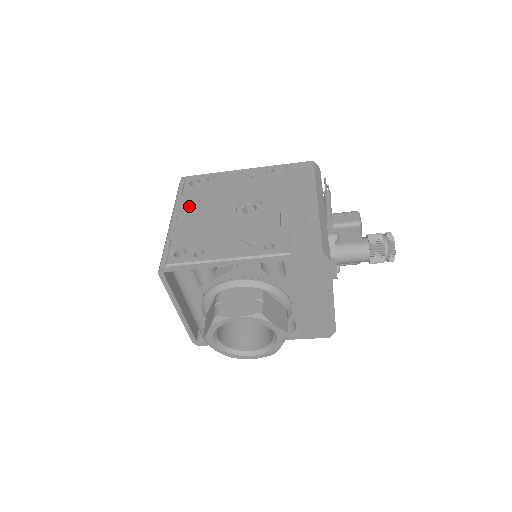
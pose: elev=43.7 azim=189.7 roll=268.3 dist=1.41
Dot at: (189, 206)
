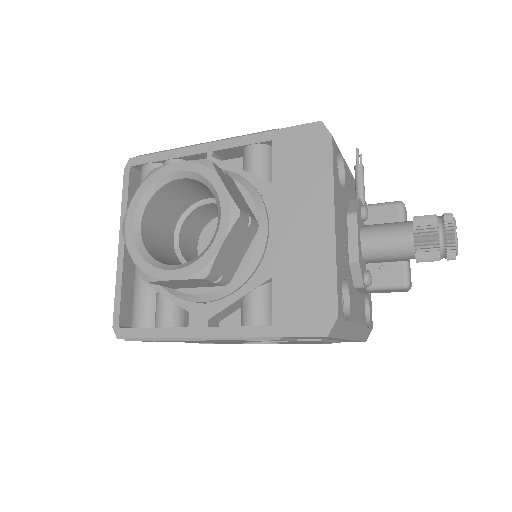
Dot at: occluded
